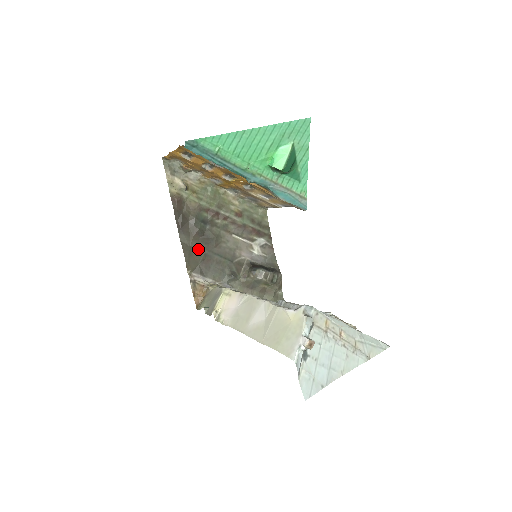
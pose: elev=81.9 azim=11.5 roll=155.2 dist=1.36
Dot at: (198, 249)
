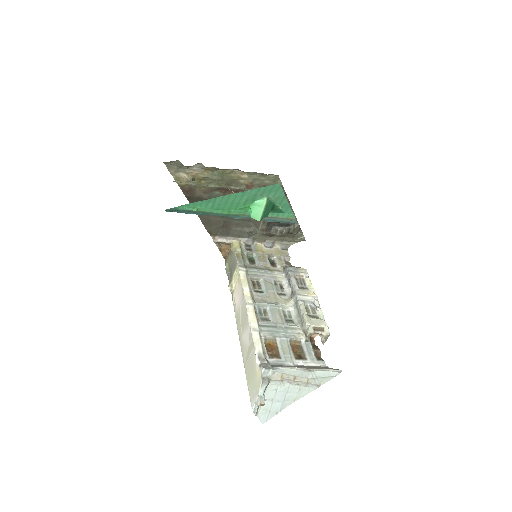
Dot at: (216, 219)
